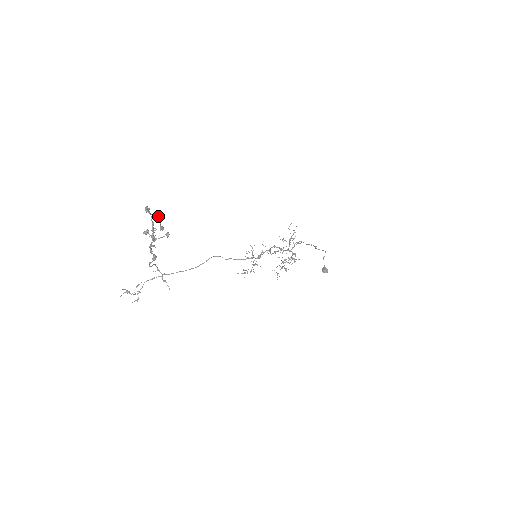
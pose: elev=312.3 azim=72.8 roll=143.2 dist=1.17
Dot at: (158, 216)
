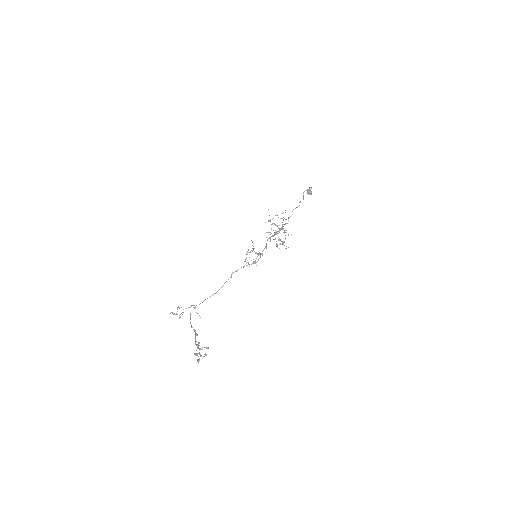
Dot at: occluded
